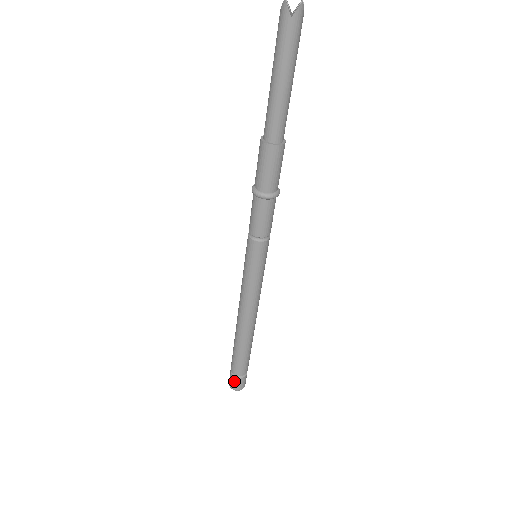
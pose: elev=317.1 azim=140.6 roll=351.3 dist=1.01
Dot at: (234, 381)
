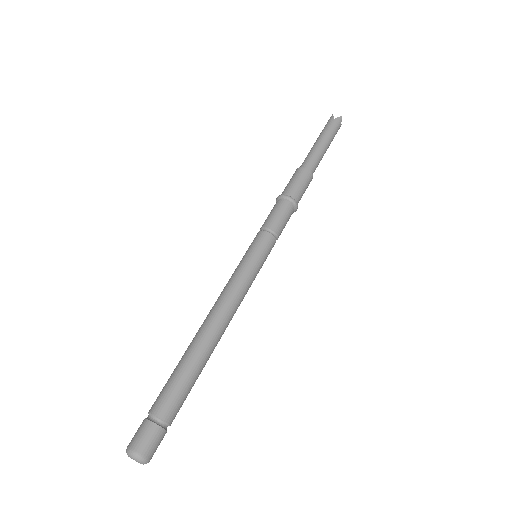
Dot at: (142, 429)
